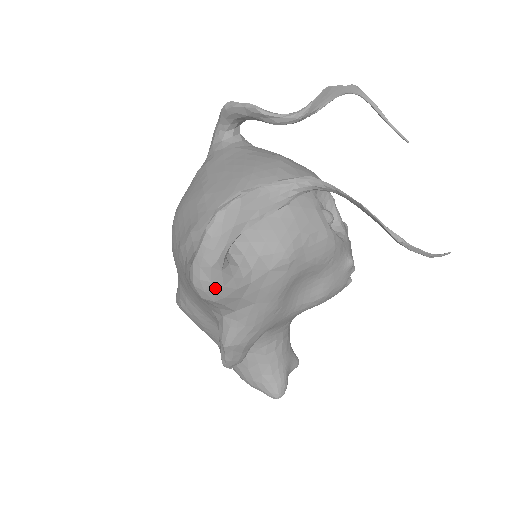
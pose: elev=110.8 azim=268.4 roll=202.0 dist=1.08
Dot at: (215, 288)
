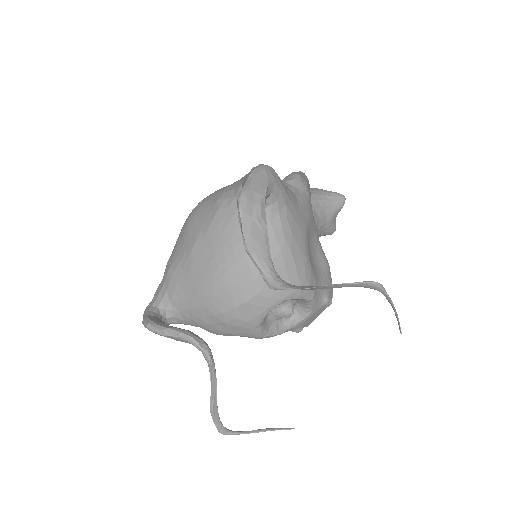
Dot at: occluded
